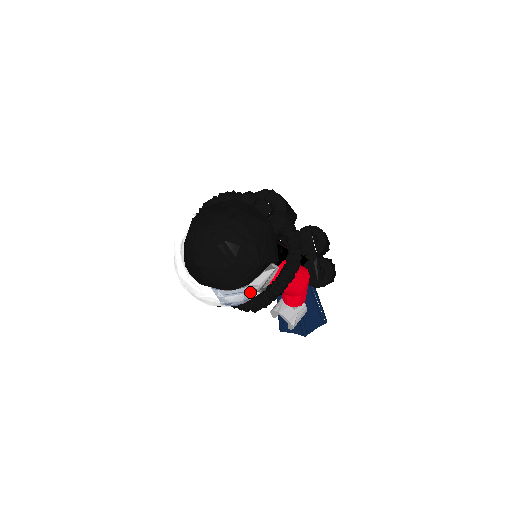
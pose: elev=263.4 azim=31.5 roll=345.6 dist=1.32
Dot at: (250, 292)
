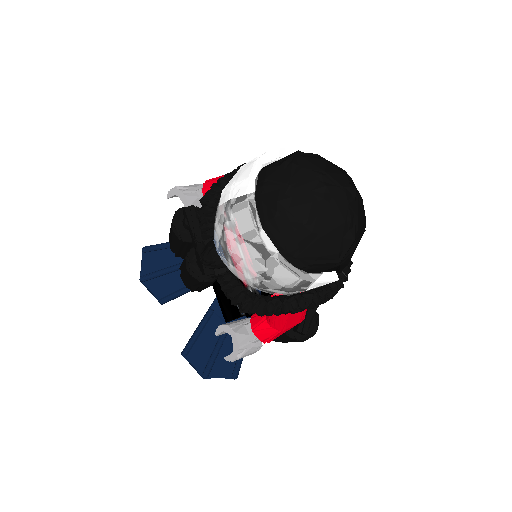
Dot at: (305, 283)
